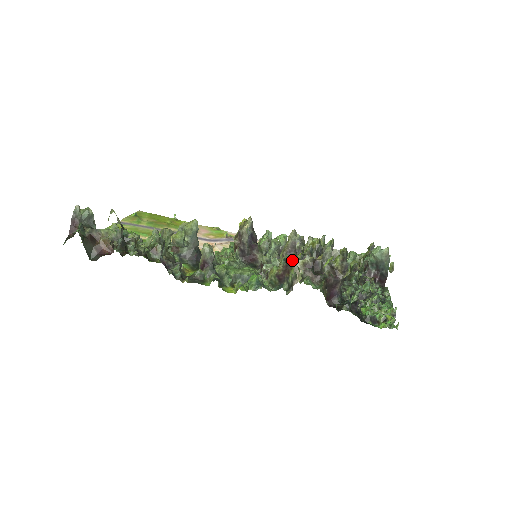
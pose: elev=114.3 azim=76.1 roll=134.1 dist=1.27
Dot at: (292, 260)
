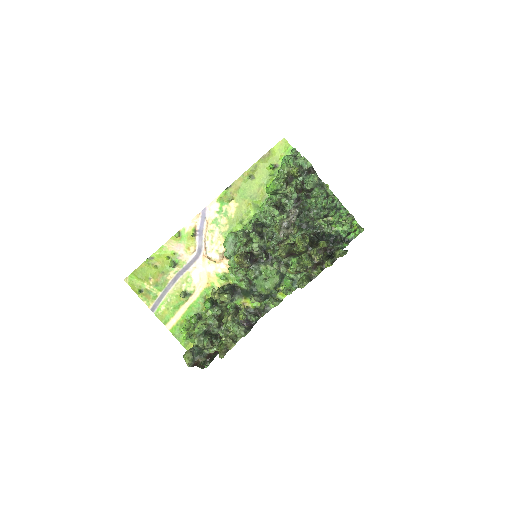
Dot at: occluded
